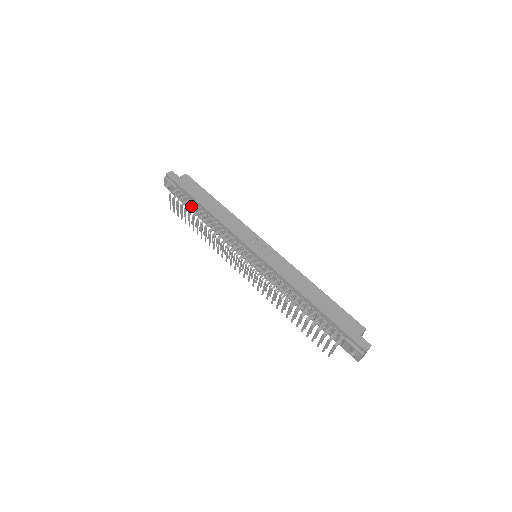
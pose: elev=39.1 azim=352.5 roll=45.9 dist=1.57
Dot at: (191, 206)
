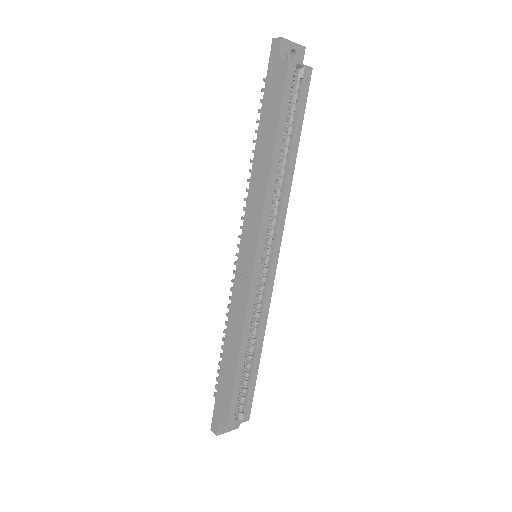
Dot at: occluded
